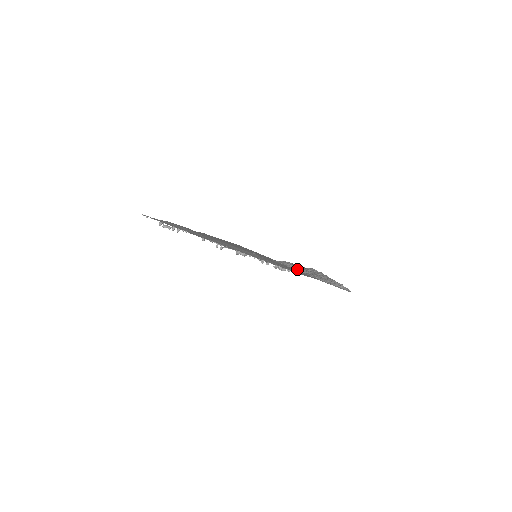
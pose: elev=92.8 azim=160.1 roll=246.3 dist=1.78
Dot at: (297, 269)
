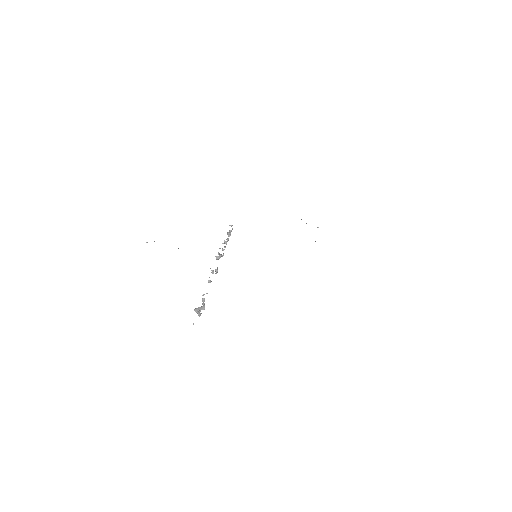
Dot at: occluded
